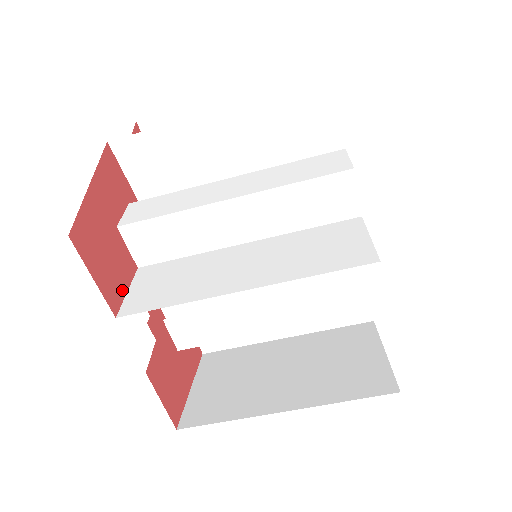
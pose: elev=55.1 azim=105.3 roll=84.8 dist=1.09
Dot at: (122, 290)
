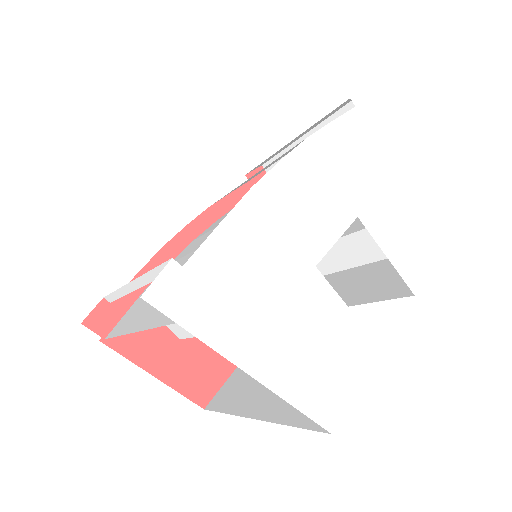
Dot at: occluded
